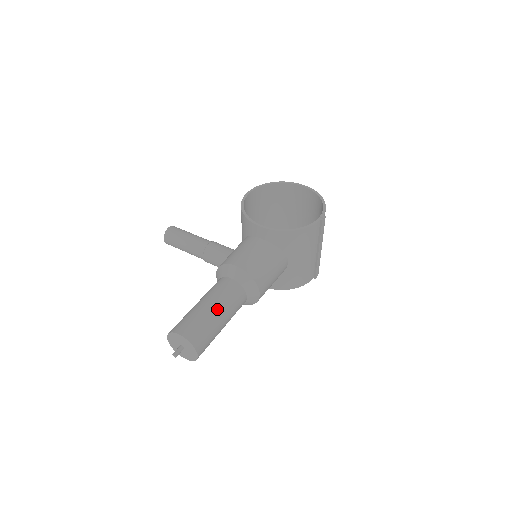
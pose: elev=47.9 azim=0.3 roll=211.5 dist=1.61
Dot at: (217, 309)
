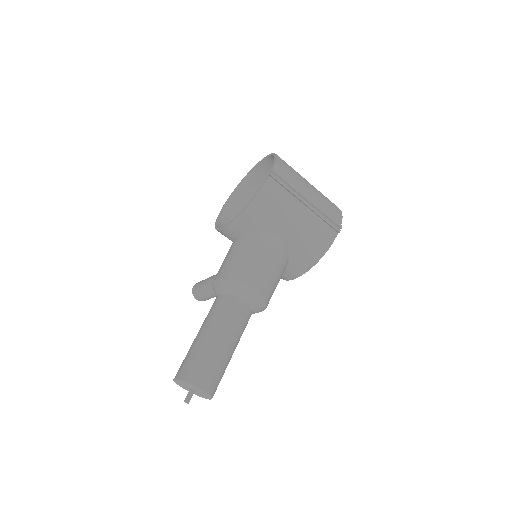
Dot at: (207, 333)
